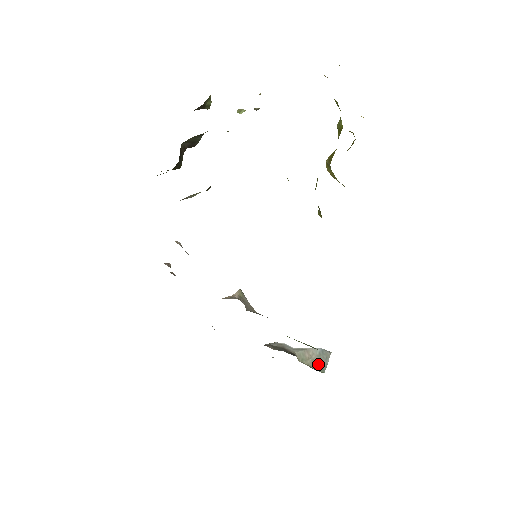
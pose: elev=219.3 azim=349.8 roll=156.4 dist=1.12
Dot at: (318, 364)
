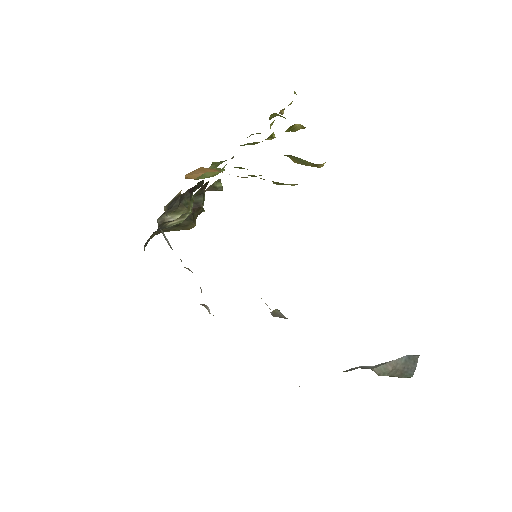
Dot at: (403, 371)
